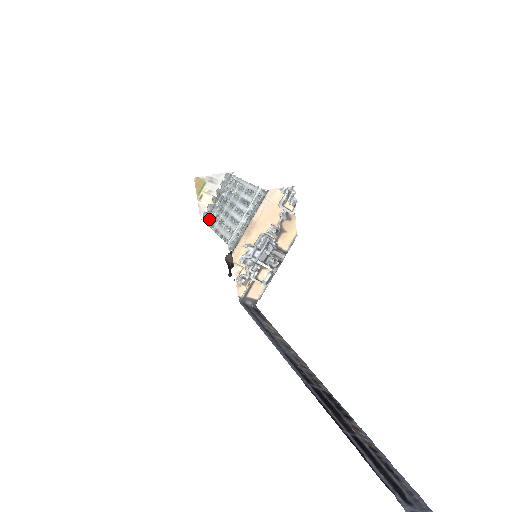
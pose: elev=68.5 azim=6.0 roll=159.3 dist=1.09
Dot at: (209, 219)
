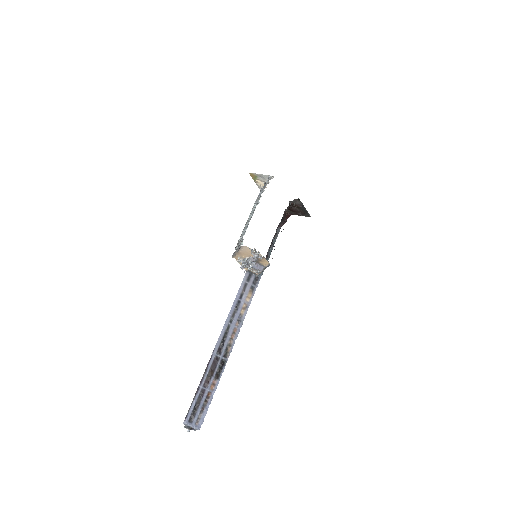
Dot at: occluded
